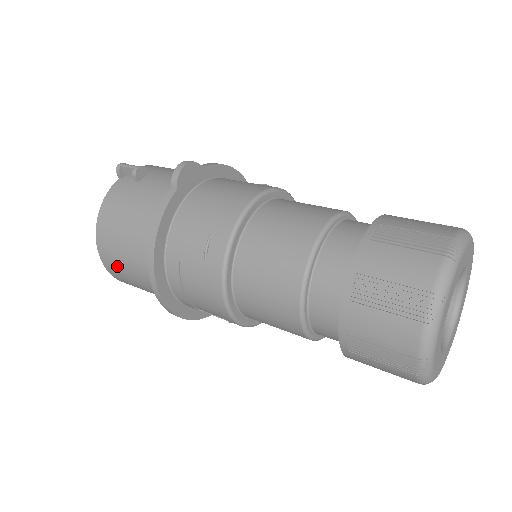
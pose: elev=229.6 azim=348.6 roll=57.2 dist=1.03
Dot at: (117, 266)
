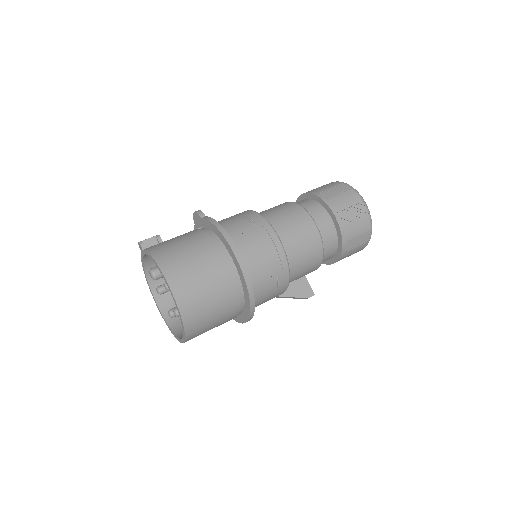
Dot at: (189, 280)
